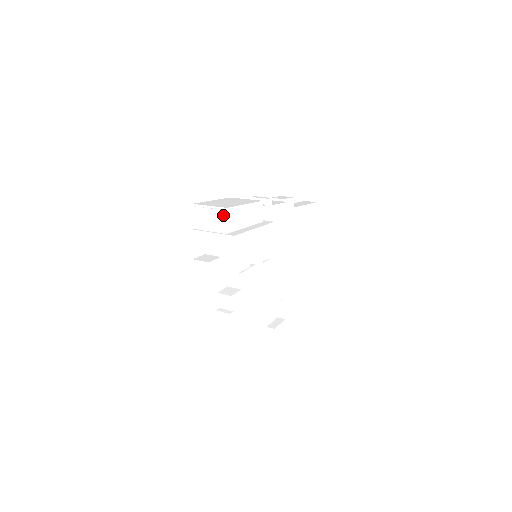
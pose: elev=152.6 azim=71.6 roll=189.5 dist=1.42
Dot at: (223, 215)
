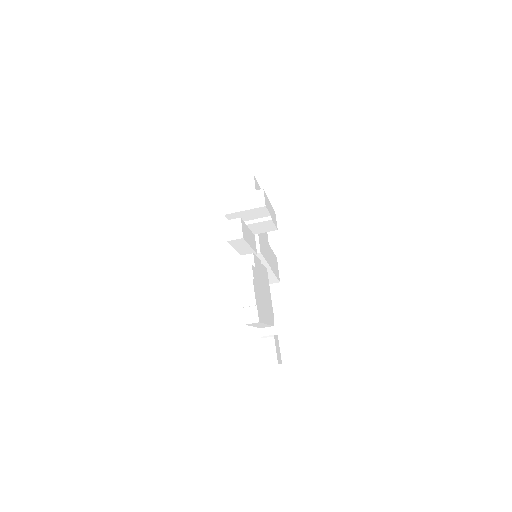
Dot at: (251, 180)
